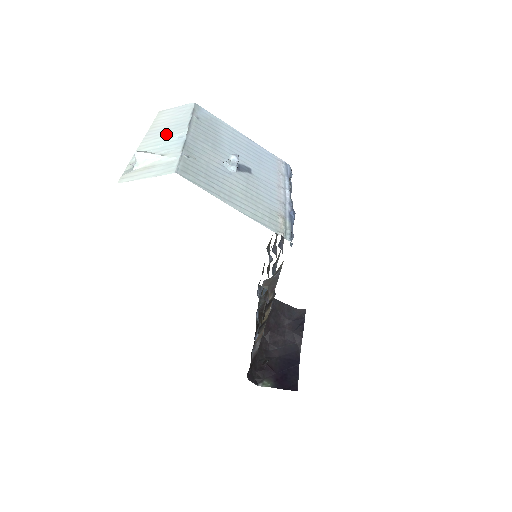
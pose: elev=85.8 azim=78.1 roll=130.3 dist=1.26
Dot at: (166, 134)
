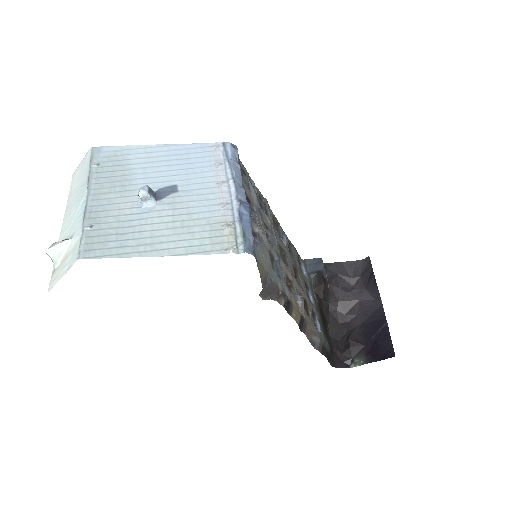
Dot at: (75, 205)
